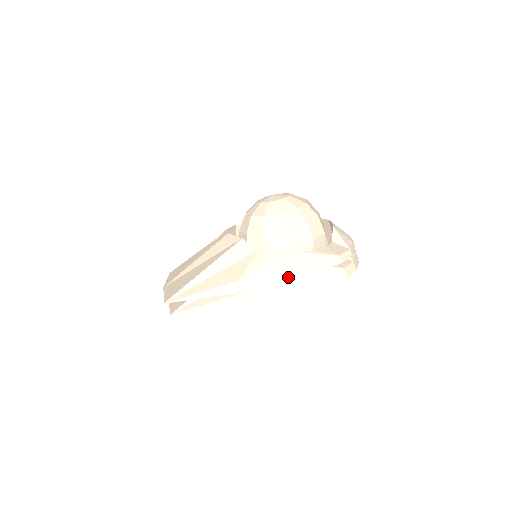
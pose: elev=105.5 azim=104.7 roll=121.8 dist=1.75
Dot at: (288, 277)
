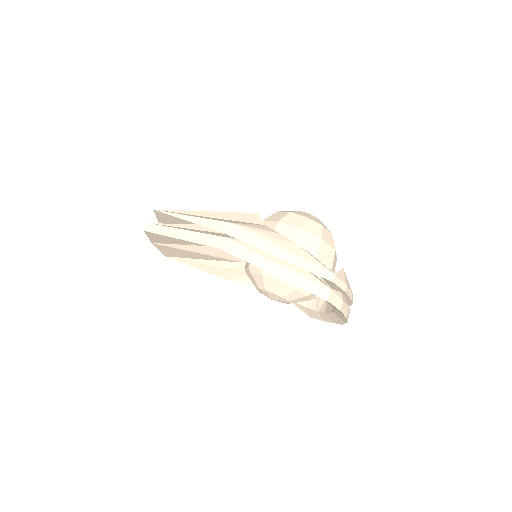
Dot at: (274, 254)
